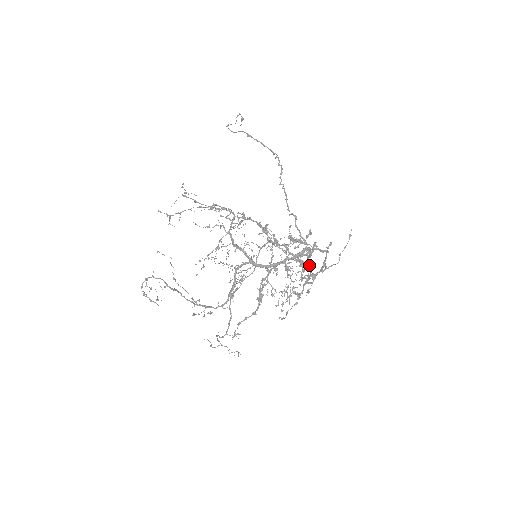
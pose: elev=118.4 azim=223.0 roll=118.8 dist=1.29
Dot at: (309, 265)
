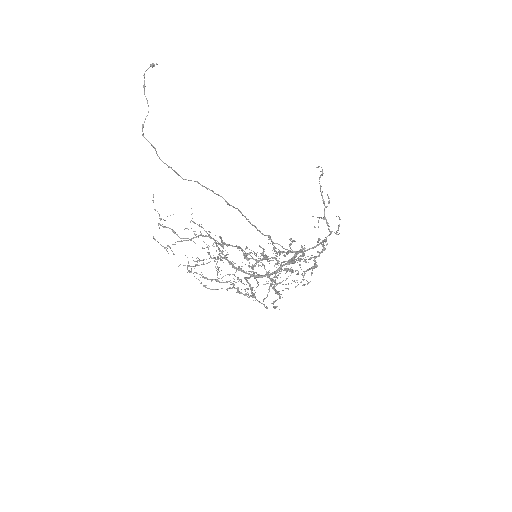
Dot at: occluded
